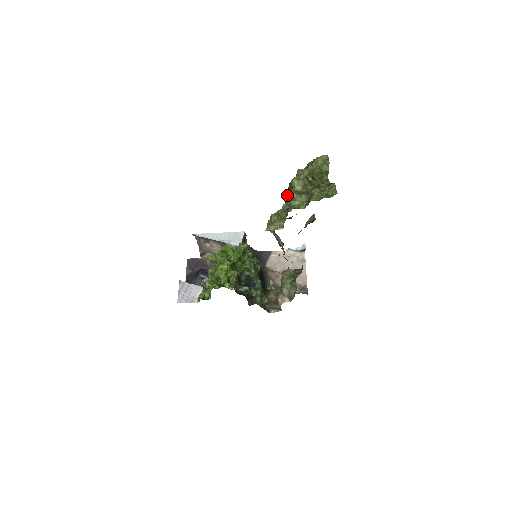
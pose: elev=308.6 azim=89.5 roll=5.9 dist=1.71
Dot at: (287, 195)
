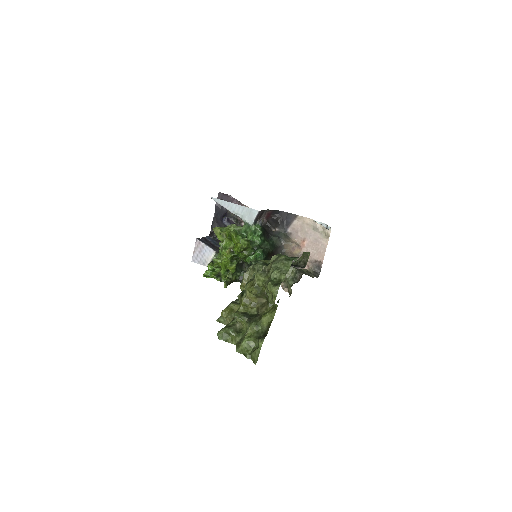
Dot at: (239, 298)
